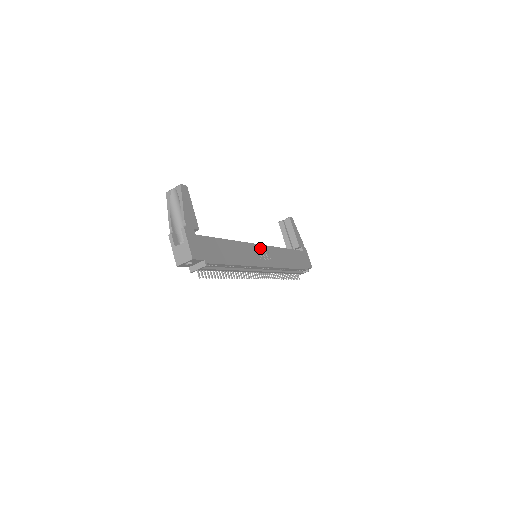
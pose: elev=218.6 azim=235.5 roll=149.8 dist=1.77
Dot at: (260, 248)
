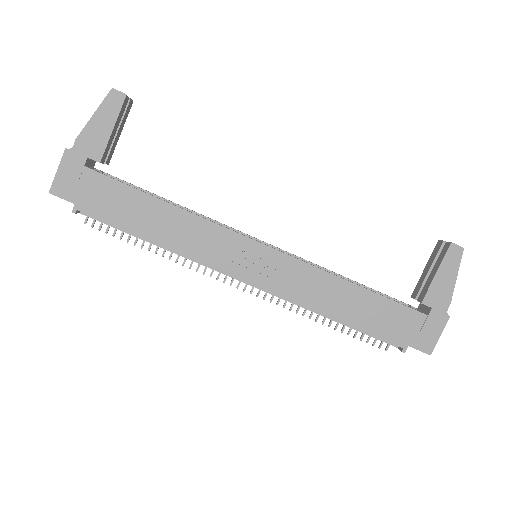
Dot at: (255, 248)
